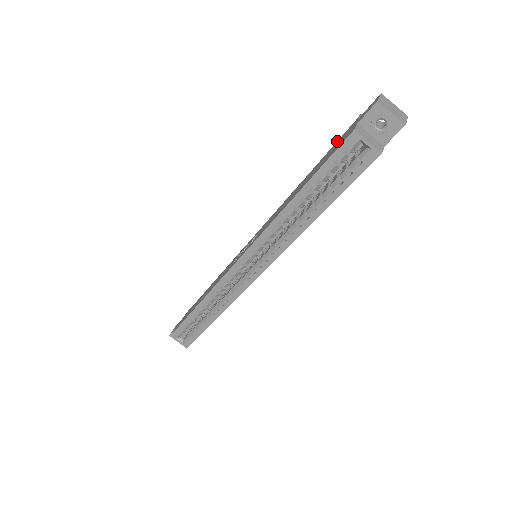
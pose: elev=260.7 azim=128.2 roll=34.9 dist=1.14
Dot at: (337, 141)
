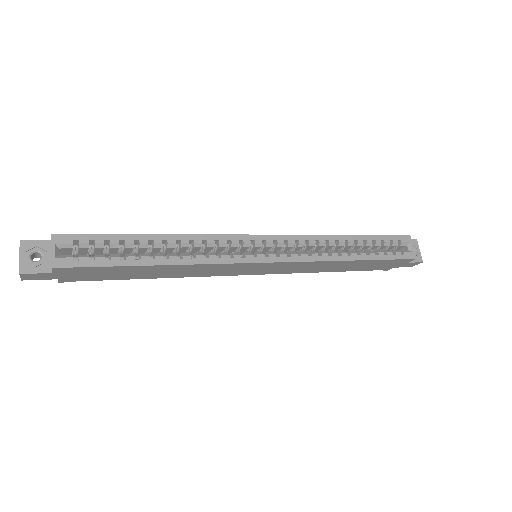
Dot at: occluded
